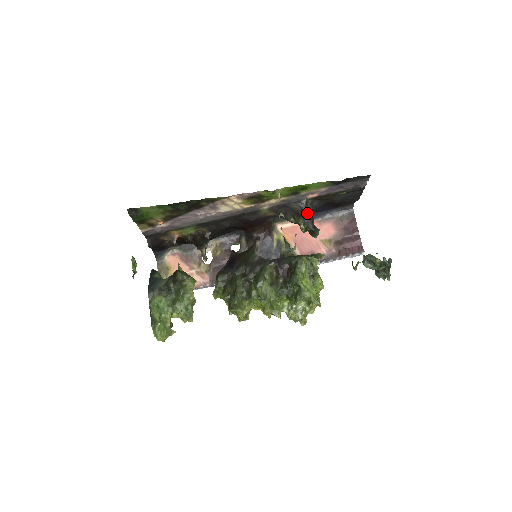
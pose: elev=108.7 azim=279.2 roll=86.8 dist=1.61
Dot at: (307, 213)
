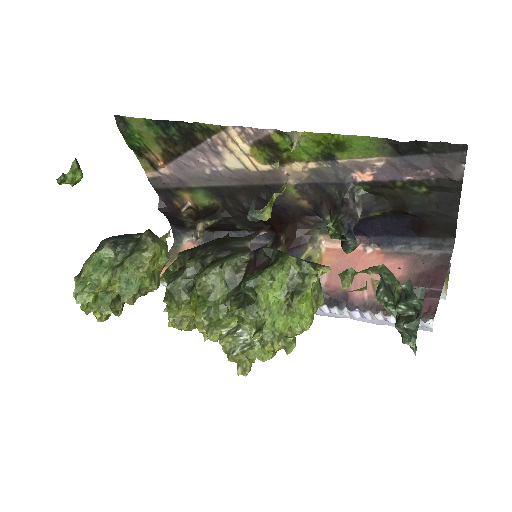
Dot at: (347, 206)
